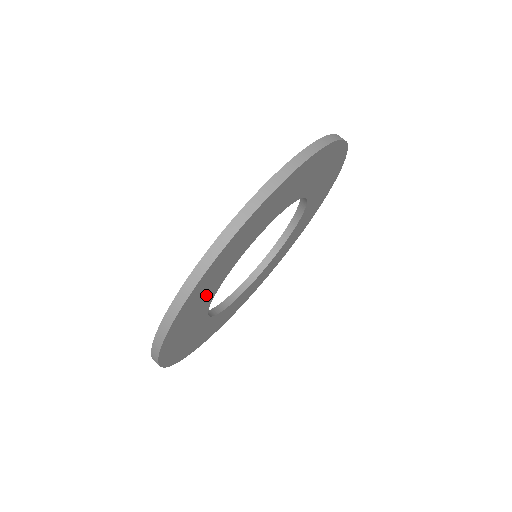
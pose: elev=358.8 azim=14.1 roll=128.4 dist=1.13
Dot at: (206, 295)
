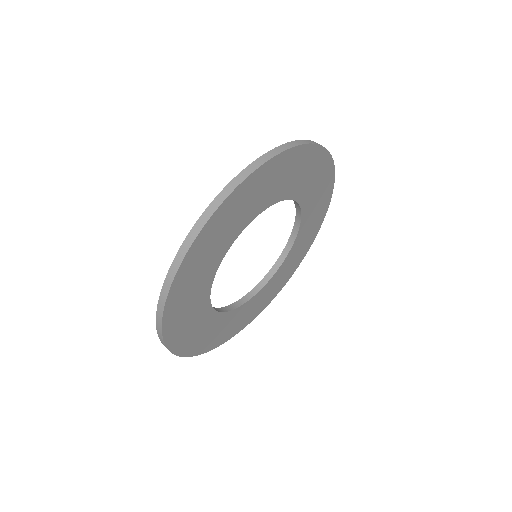
Dot at: (194, 315)
